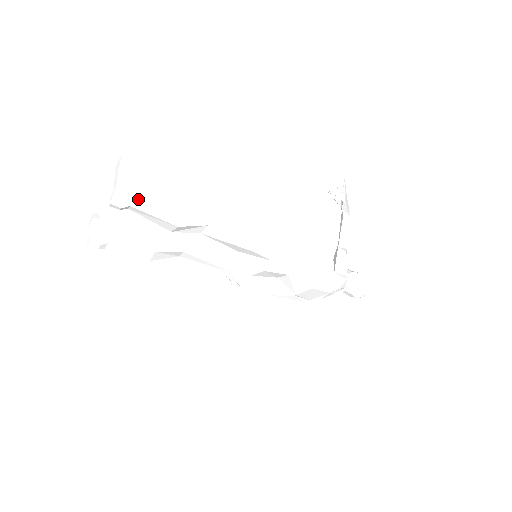
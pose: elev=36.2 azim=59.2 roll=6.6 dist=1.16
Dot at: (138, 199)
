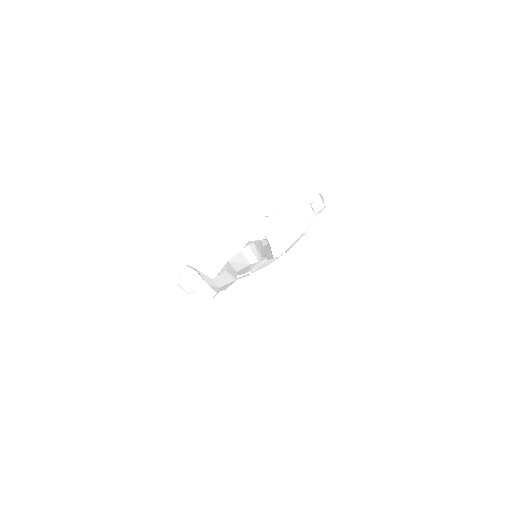
Dot at: occluded
